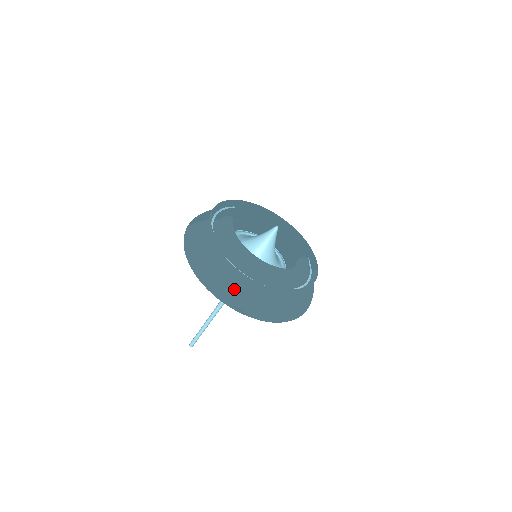
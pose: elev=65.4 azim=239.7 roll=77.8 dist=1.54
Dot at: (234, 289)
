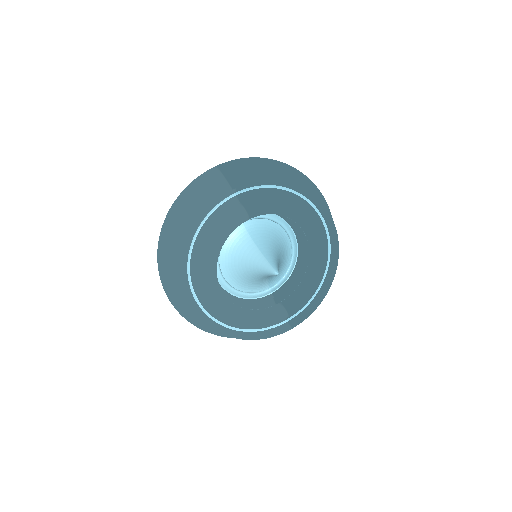
Dot at: (170, 281)
